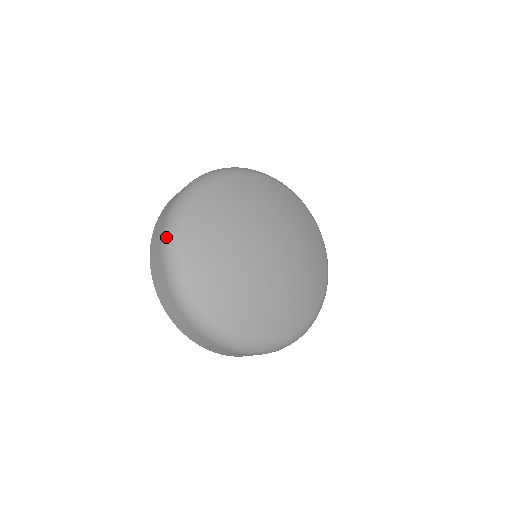
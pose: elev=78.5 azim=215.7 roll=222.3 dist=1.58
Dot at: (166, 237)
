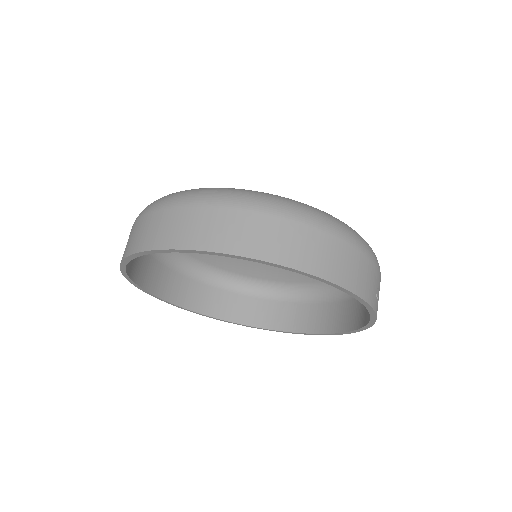
Dot at: (155, 203)
